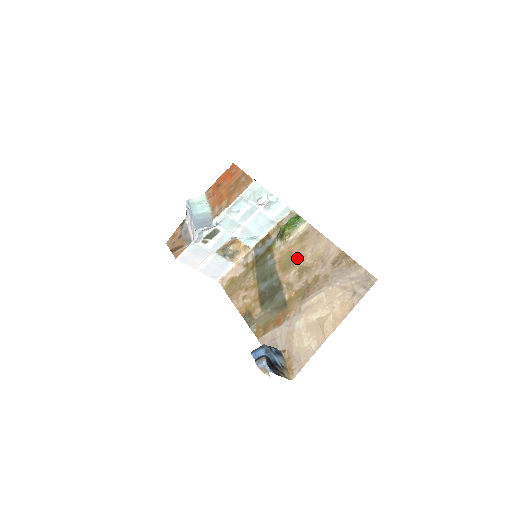
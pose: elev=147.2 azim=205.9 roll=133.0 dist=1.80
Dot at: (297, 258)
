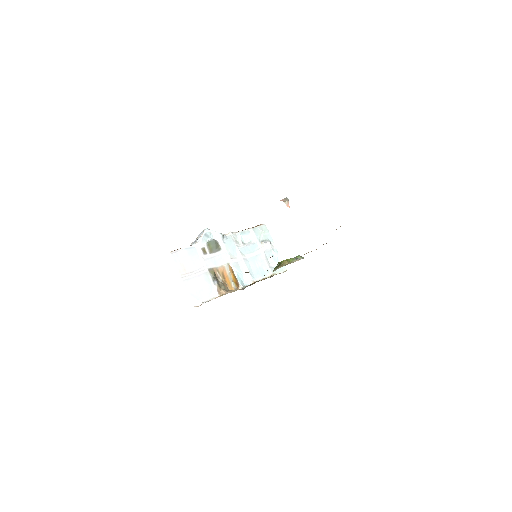
Dot at: occluded
